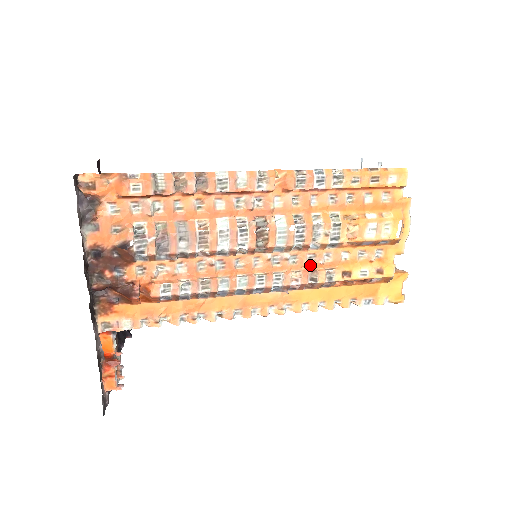
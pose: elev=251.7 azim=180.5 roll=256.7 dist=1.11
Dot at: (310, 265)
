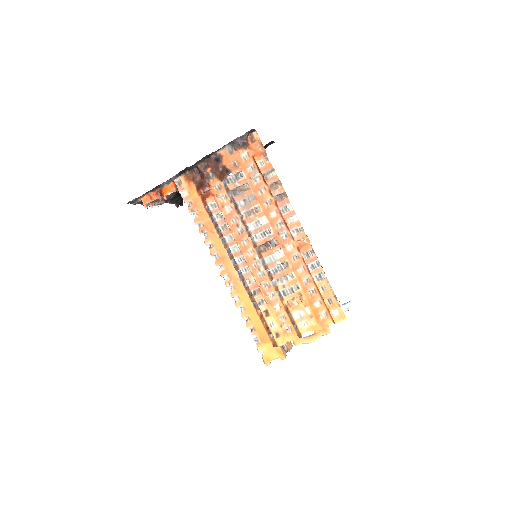
Dot at: (263, 287)
